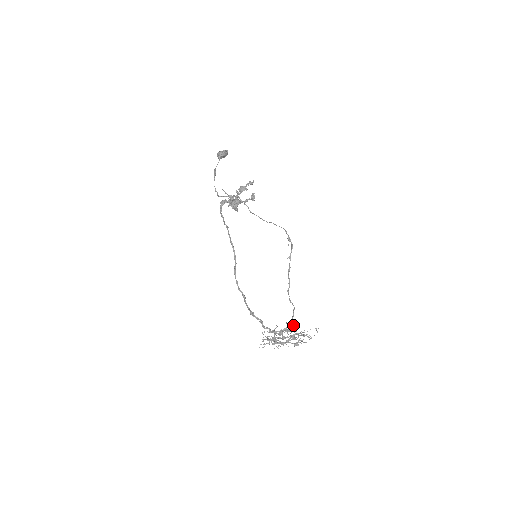
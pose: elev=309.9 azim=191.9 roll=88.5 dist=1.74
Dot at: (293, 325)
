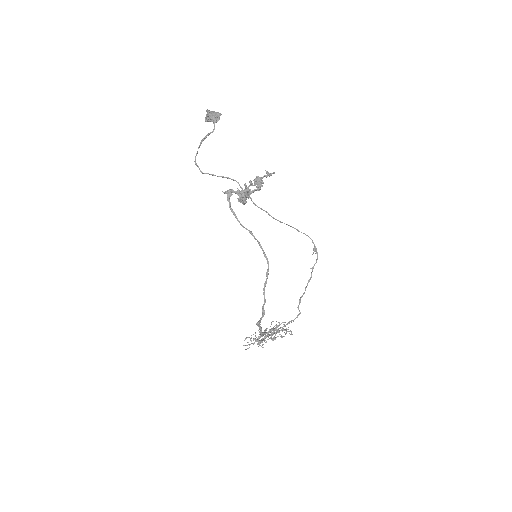
Dot at: (285, 326)
